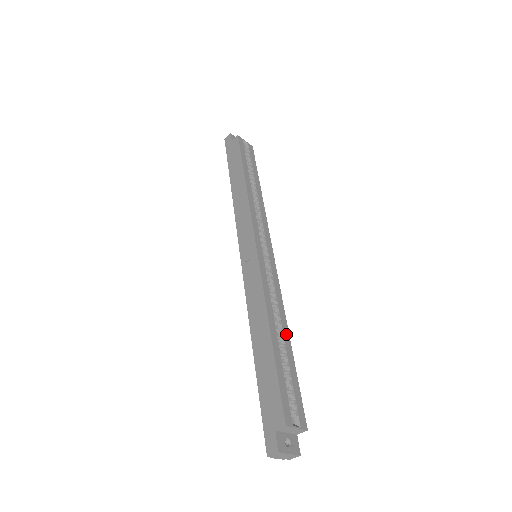
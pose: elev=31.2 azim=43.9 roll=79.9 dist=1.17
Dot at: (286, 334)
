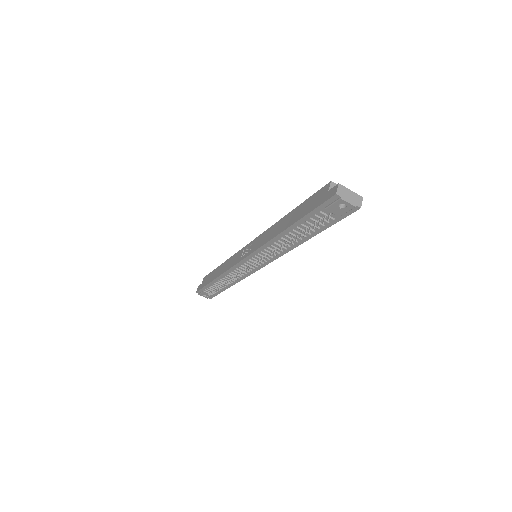
Dot at: occluded
